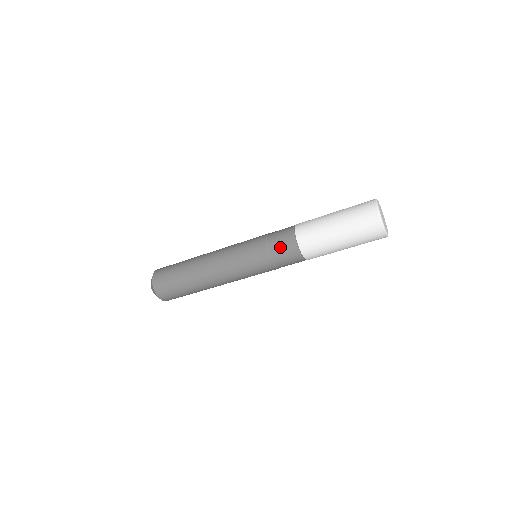
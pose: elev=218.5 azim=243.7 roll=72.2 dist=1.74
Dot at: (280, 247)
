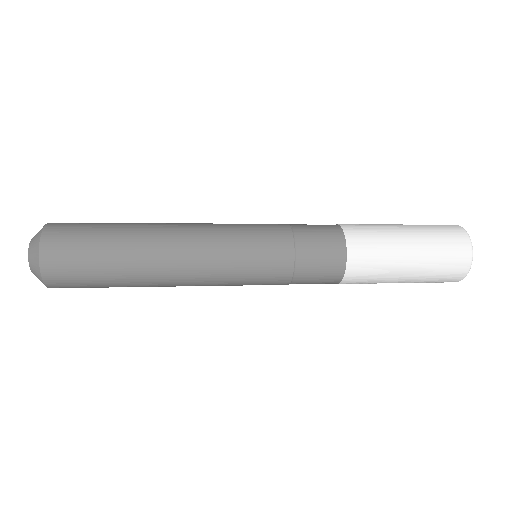
Dot at: occluded
